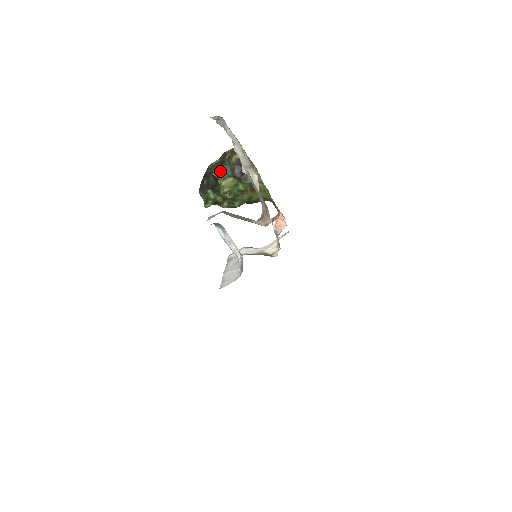
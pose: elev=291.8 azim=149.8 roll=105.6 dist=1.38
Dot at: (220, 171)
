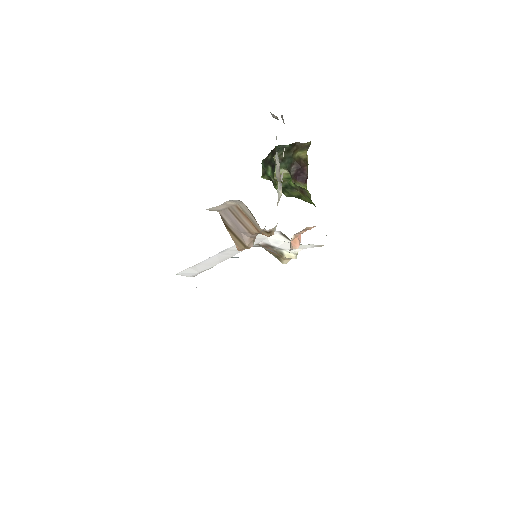
Dot at: (281, 158)
